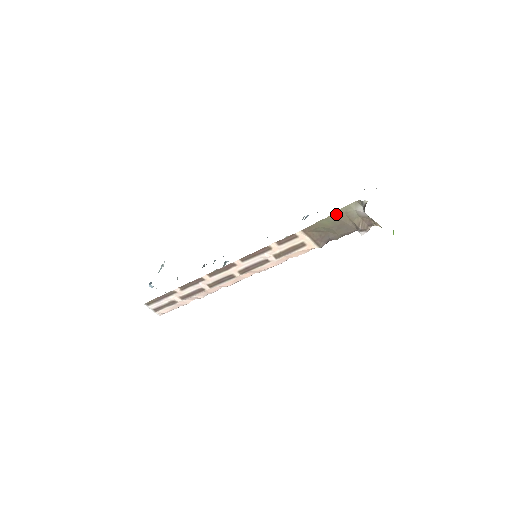
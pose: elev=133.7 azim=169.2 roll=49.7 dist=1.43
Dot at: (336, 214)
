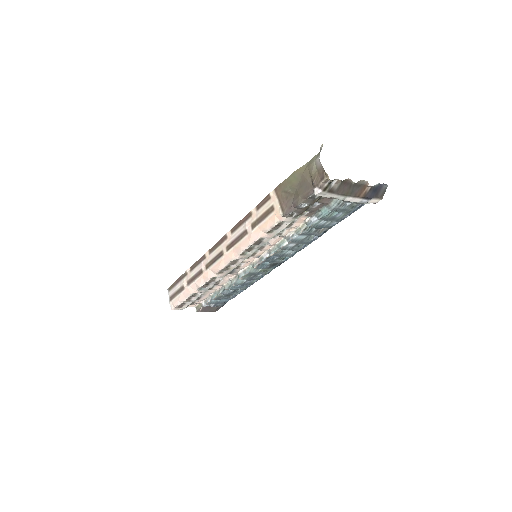
Dot at: (302, 169)
